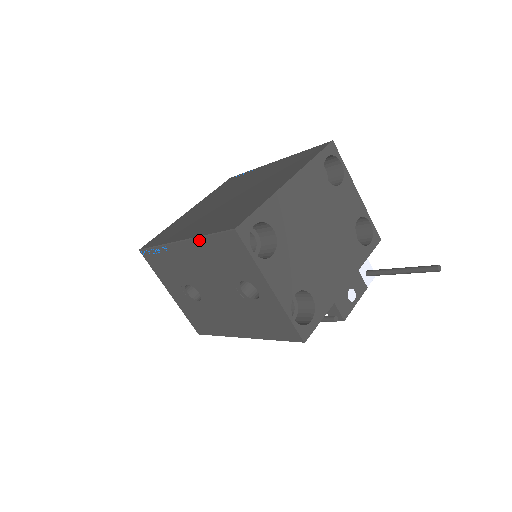
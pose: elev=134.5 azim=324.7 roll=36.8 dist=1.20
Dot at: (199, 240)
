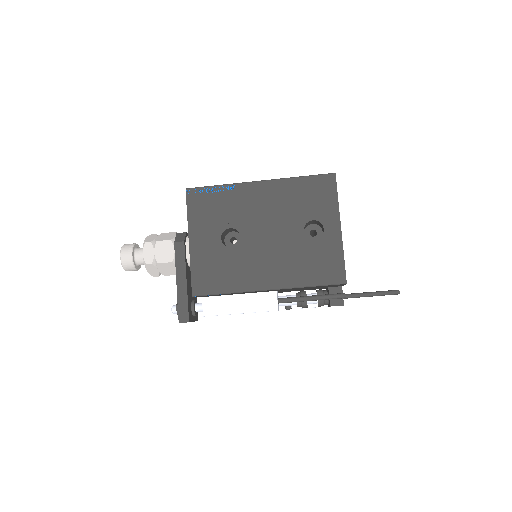
Dot at: (287, 180)
